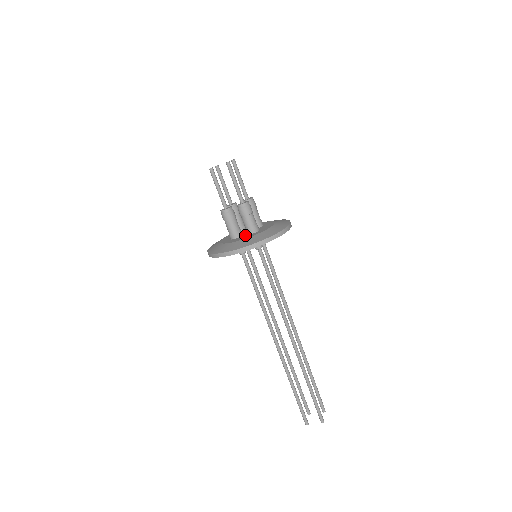
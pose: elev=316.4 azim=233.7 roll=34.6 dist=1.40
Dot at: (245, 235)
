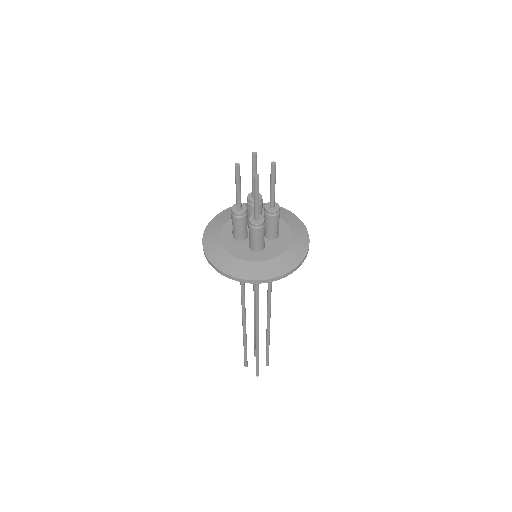
Dot at: (246, 245)
